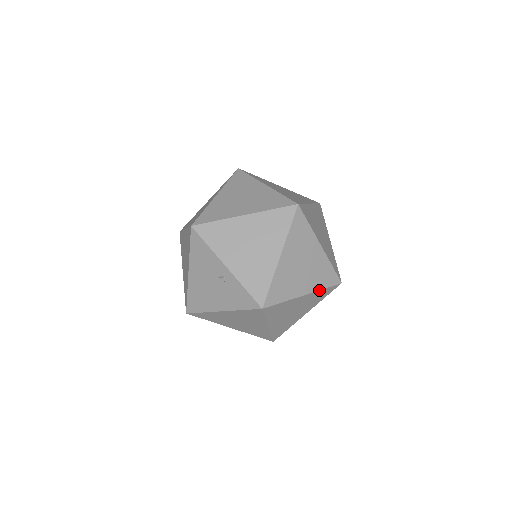
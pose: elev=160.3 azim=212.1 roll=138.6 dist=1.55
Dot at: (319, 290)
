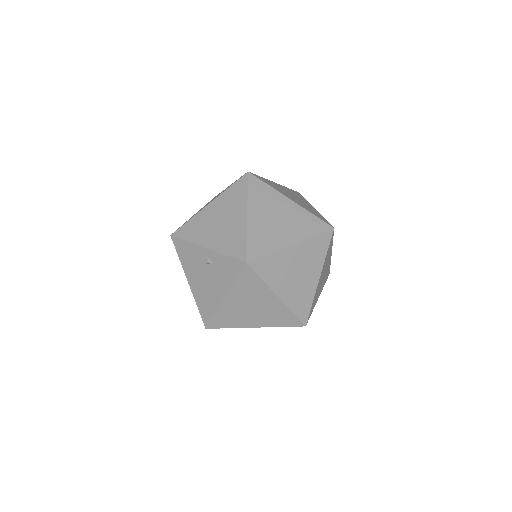
Dot at: (308, 238)
